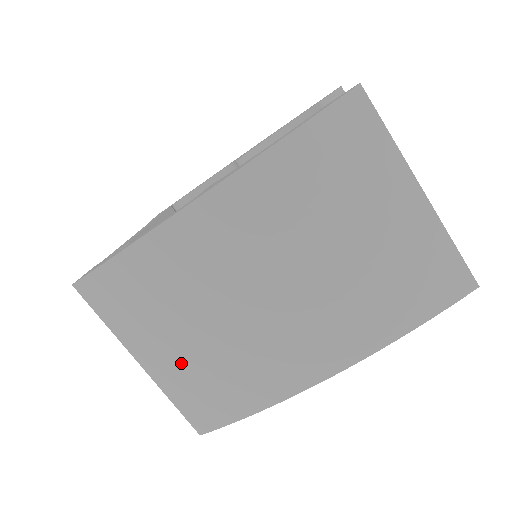
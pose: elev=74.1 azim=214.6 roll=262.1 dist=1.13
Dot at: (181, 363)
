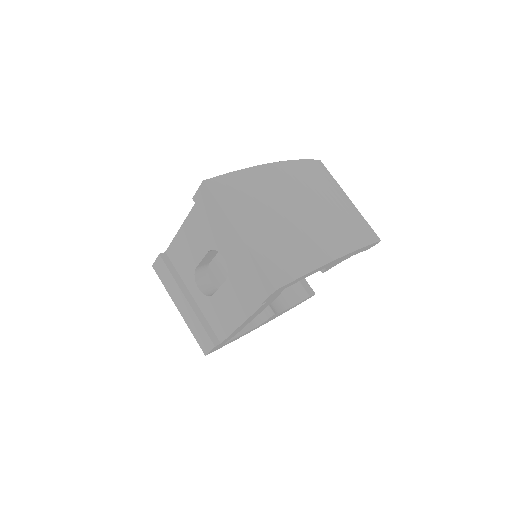
Dot at: (266, 234)
